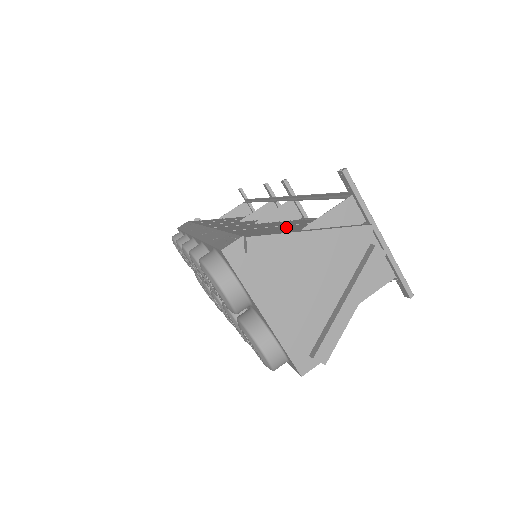
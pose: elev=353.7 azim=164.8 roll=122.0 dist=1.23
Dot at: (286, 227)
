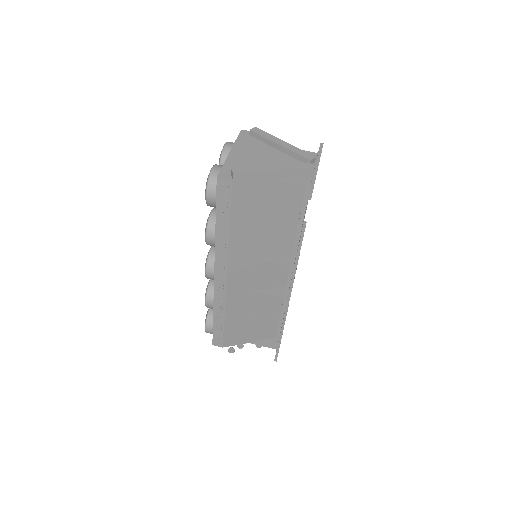
Dot at: occluded
